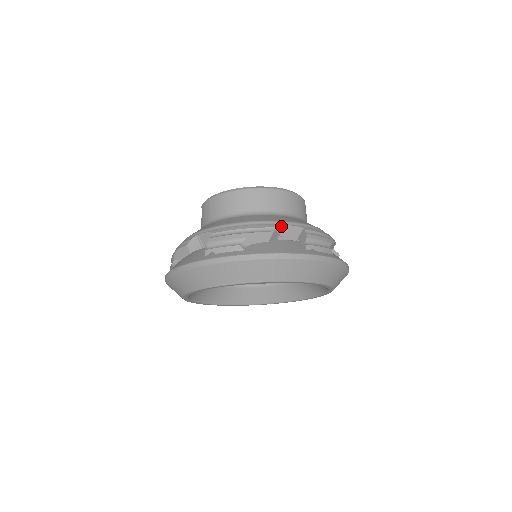
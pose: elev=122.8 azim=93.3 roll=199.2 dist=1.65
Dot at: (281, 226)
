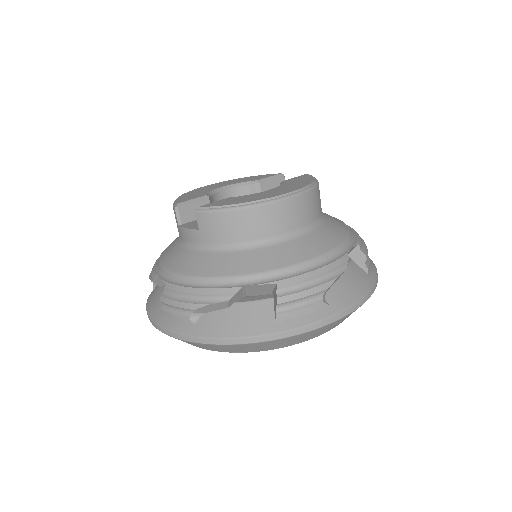
Dot at: (347, 254)
